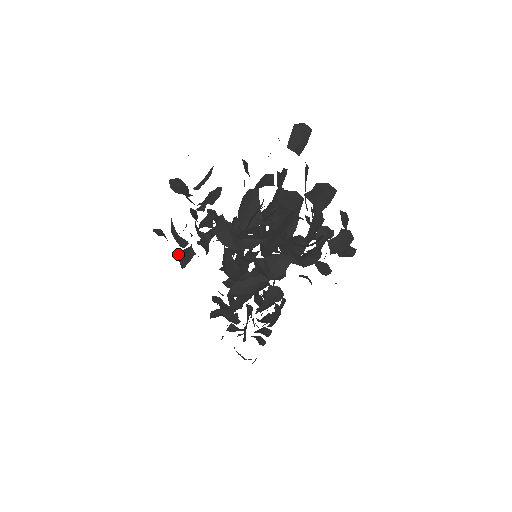
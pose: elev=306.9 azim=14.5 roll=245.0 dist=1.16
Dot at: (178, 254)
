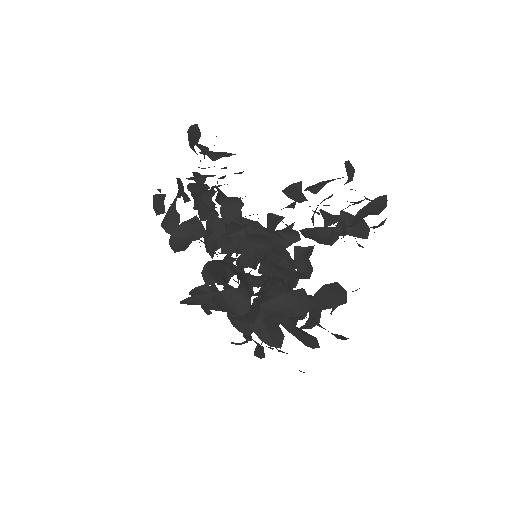
Dot at: occluded
